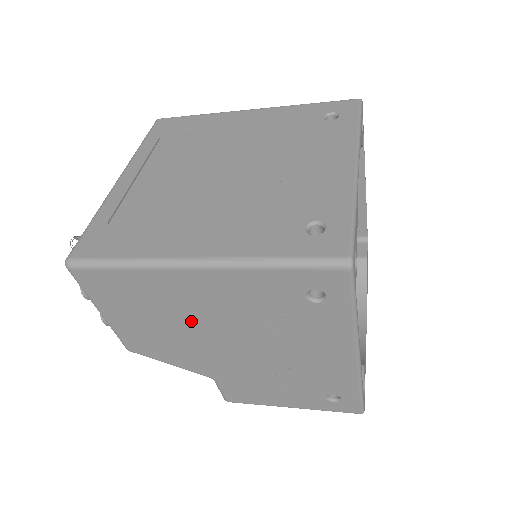
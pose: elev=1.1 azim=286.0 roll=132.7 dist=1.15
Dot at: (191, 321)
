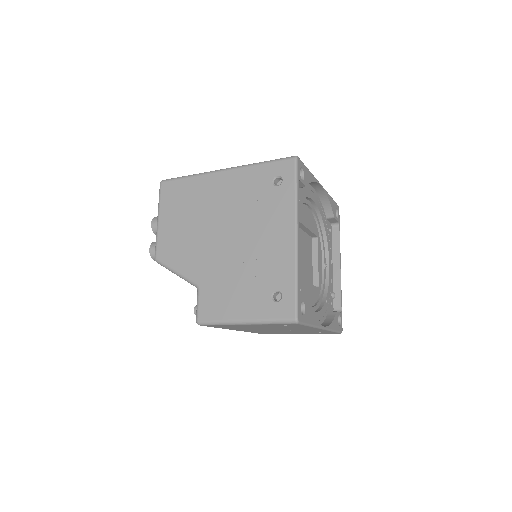
Dot at: (206, 217)
